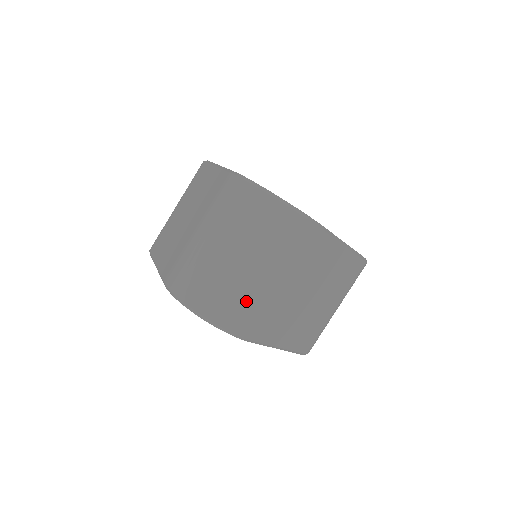
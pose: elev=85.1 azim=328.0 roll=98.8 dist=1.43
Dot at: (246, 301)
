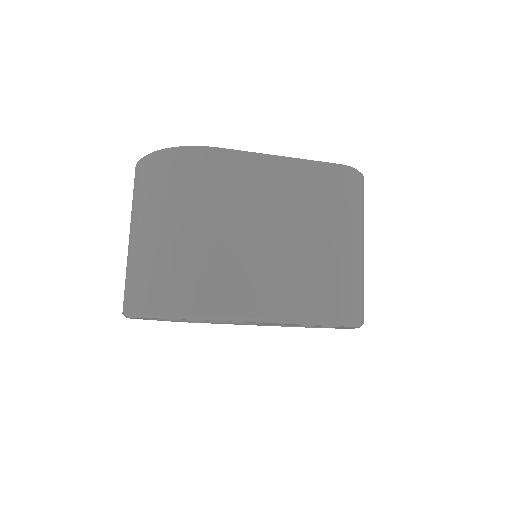
Dot at: (167, 269)
